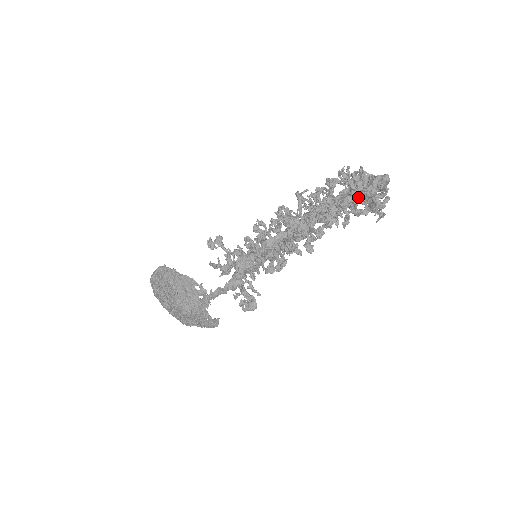
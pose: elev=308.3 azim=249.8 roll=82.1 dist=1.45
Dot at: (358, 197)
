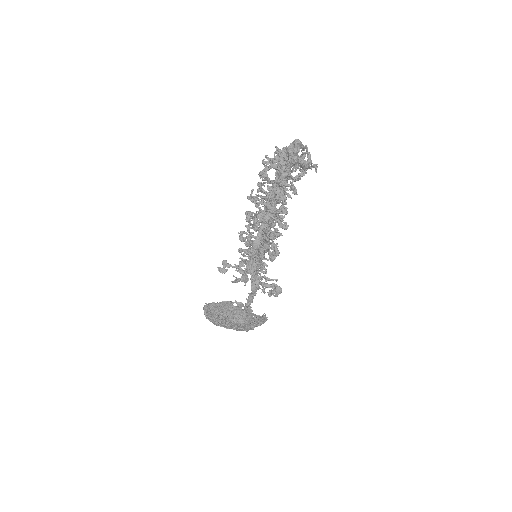
Dot at: (288, 170)
